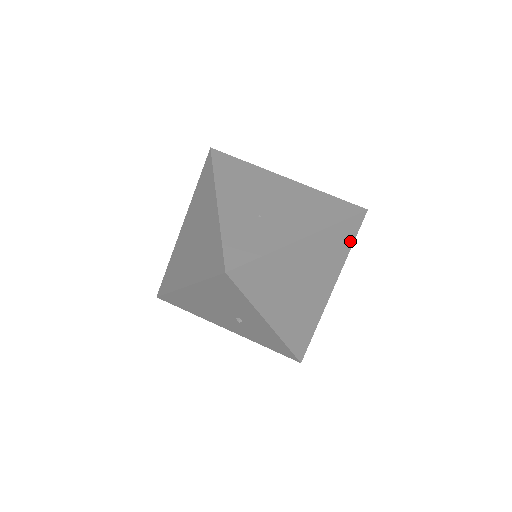
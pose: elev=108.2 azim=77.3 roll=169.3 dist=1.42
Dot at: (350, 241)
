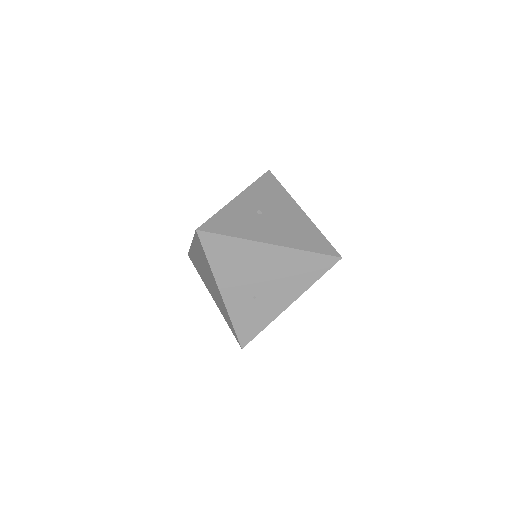
Dot at: occluded
